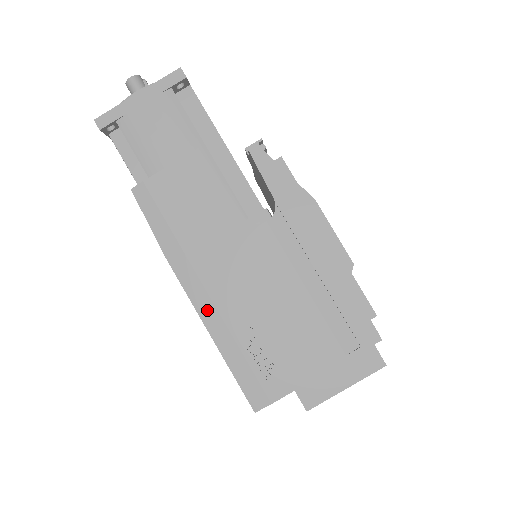
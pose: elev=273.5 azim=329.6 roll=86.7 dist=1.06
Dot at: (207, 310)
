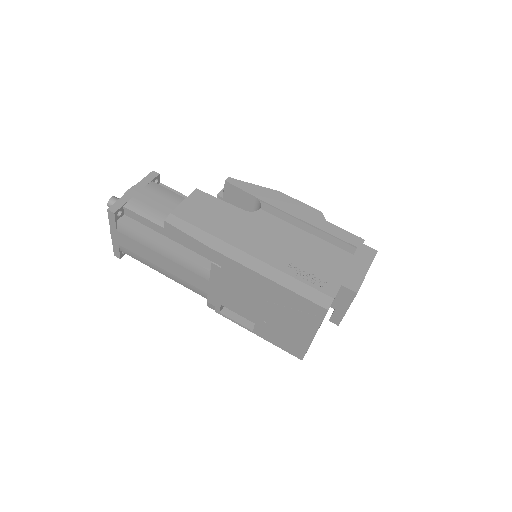
Dot at: (256, 265)
